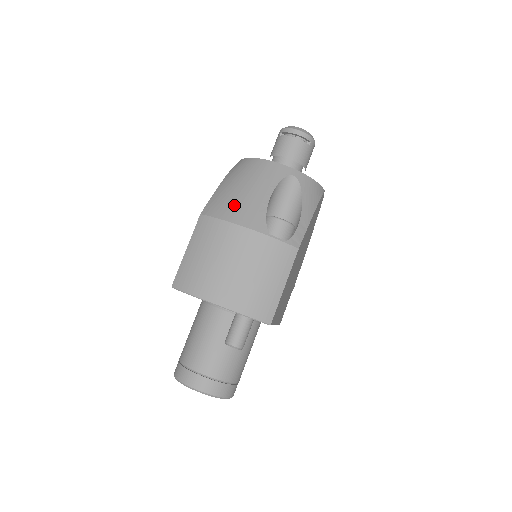
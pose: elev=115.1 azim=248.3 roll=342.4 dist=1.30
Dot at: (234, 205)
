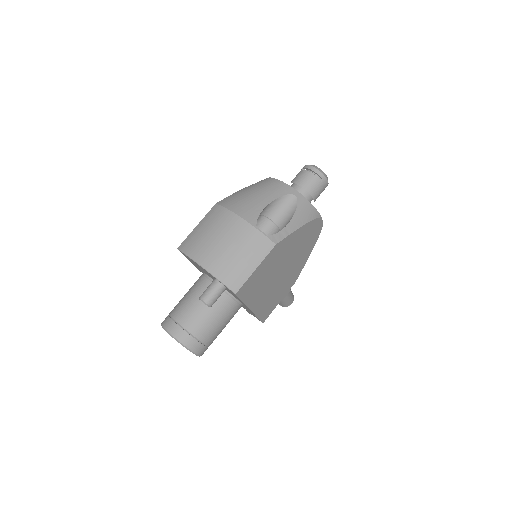
Dot at: (240, 202)
